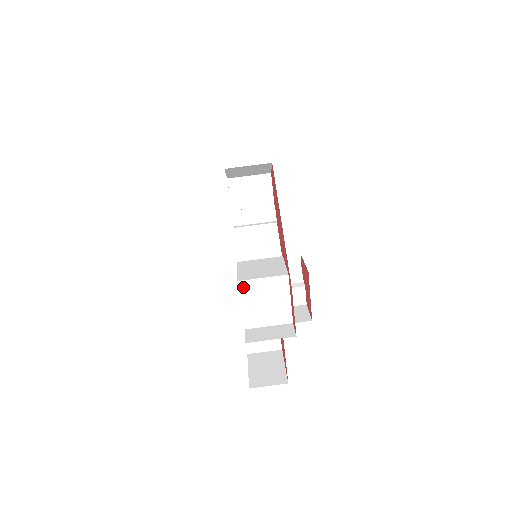
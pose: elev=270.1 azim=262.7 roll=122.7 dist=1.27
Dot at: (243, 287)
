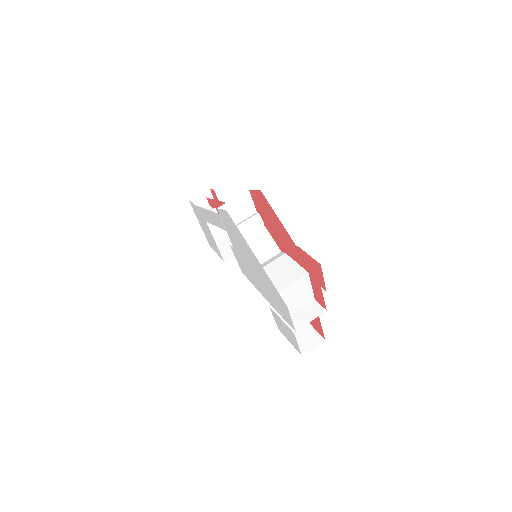
Dot at: (280, 295)
